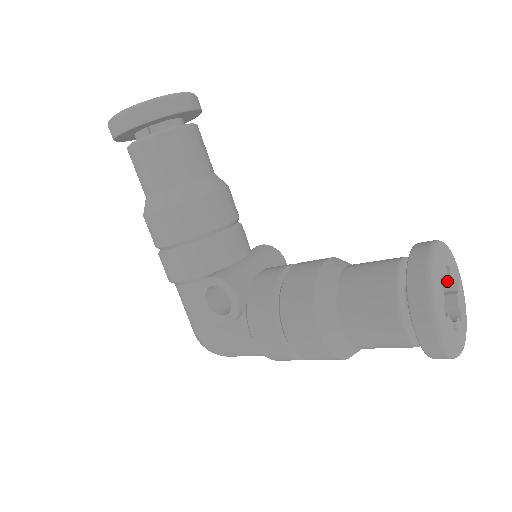
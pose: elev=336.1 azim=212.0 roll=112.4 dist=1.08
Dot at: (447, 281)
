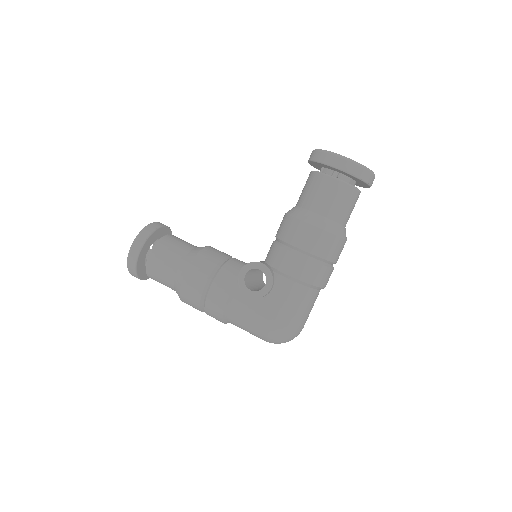
Dot at: occluded
